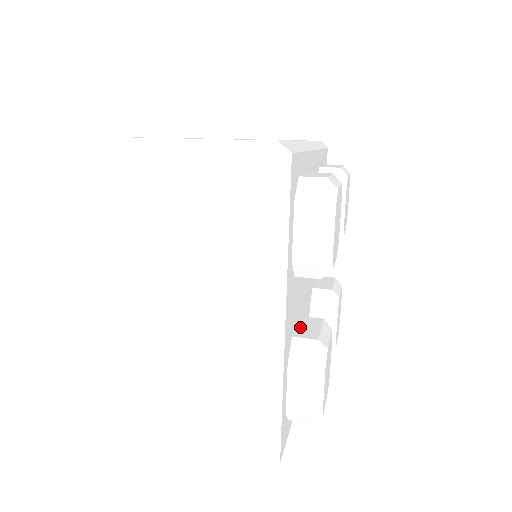
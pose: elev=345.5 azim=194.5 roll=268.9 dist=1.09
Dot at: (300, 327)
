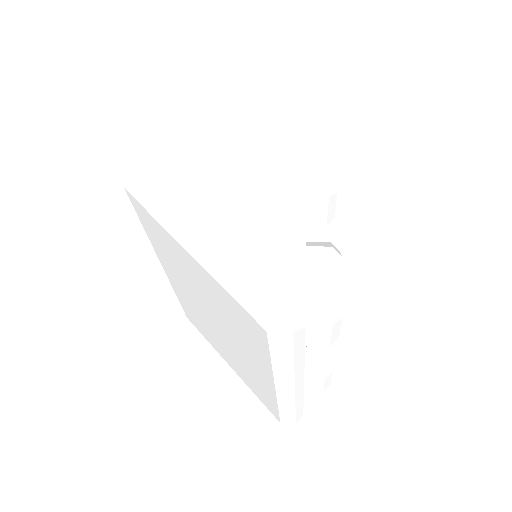
Dot at: occluded
